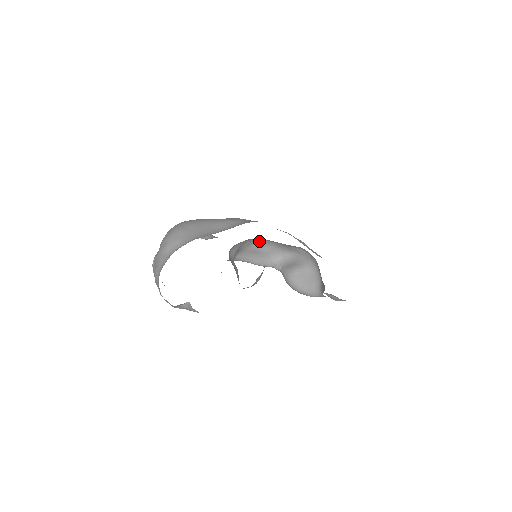
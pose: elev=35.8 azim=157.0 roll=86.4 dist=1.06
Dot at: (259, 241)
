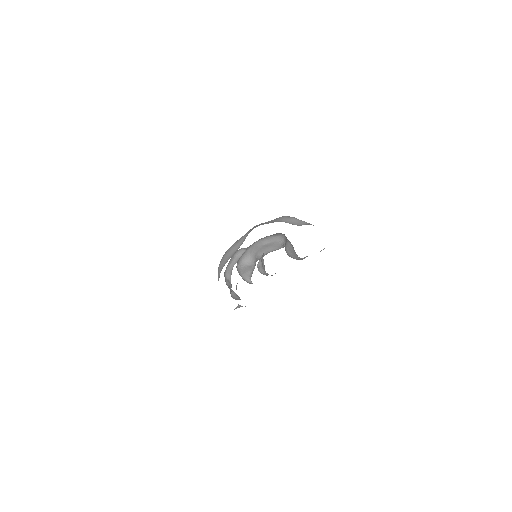
Dot at: (260, 241)
